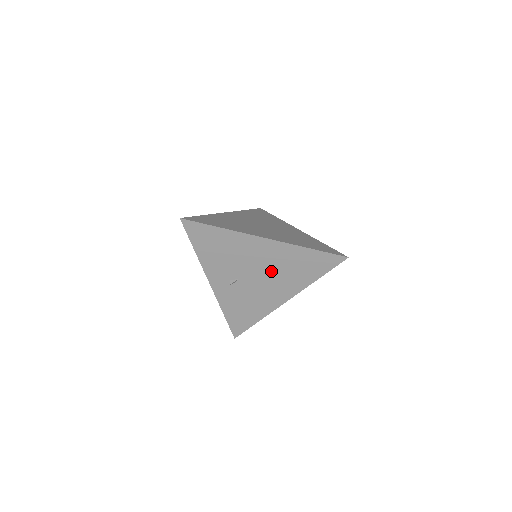
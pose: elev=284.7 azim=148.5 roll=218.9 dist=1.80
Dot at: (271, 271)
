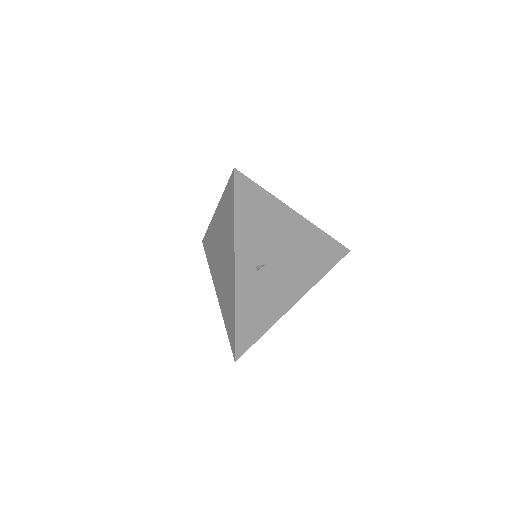
Dot at: (294, 258)
